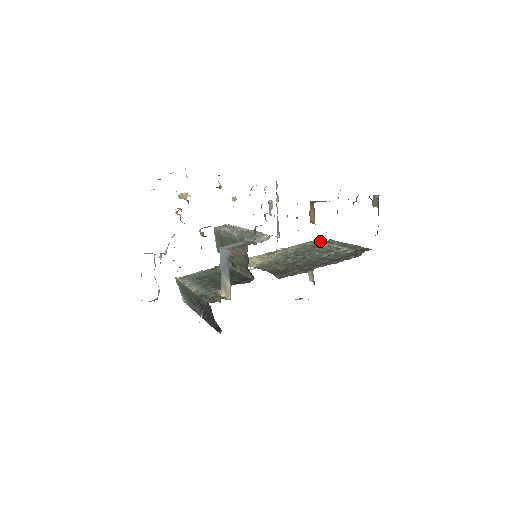
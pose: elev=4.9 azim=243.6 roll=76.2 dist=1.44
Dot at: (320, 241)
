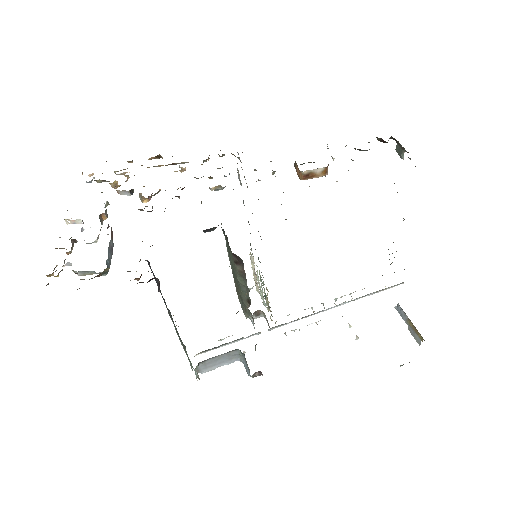
Dot at: occluded
